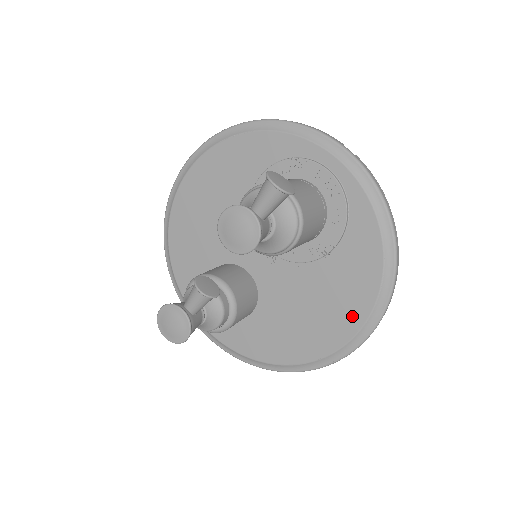
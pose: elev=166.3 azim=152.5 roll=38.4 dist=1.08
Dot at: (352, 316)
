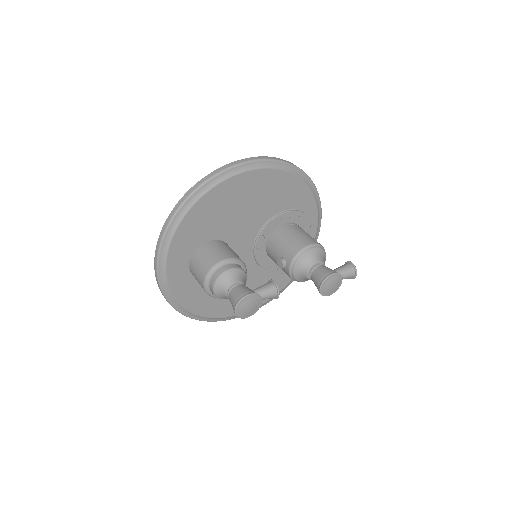
Dot at: occluded
